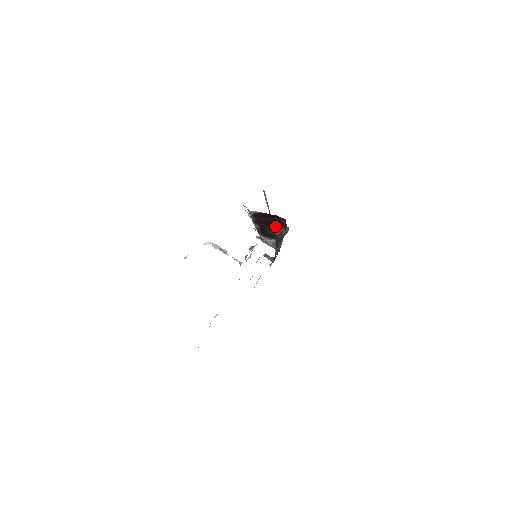
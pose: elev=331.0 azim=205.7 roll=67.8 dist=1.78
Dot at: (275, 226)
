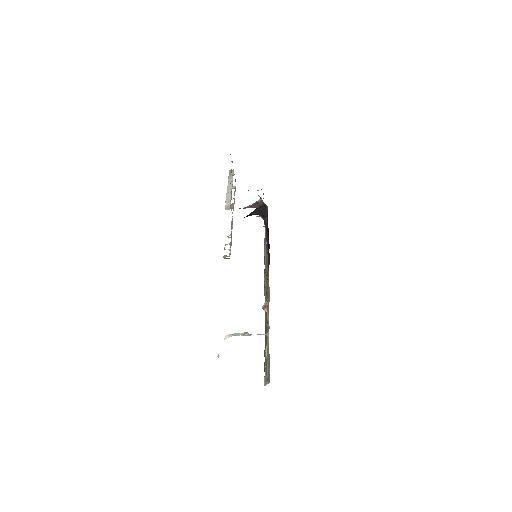
Dot at: occluded
